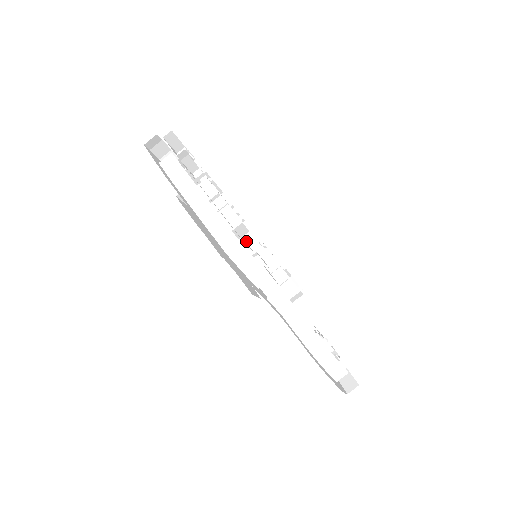
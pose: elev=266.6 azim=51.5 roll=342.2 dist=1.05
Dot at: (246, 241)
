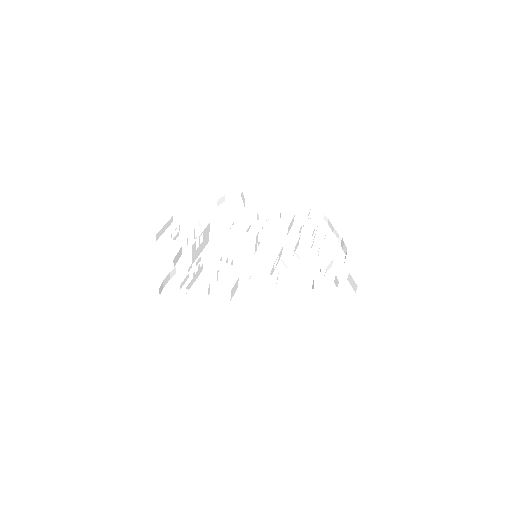
Dot at: (242, 275)
